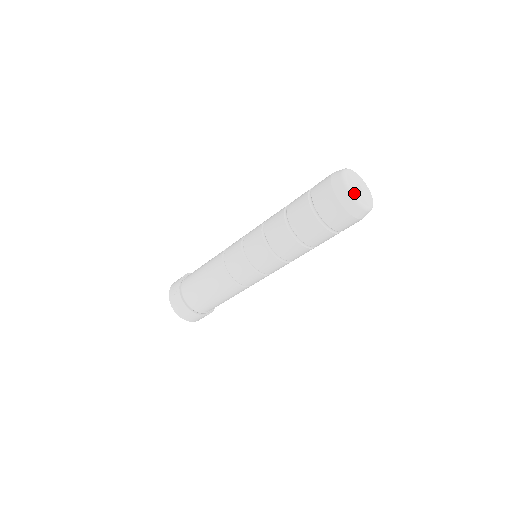
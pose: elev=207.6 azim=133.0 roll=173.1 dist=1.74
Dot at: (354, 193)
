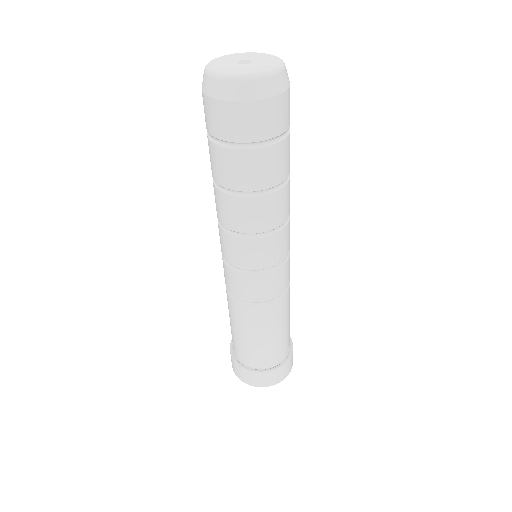
Dot at: (219, 70)
